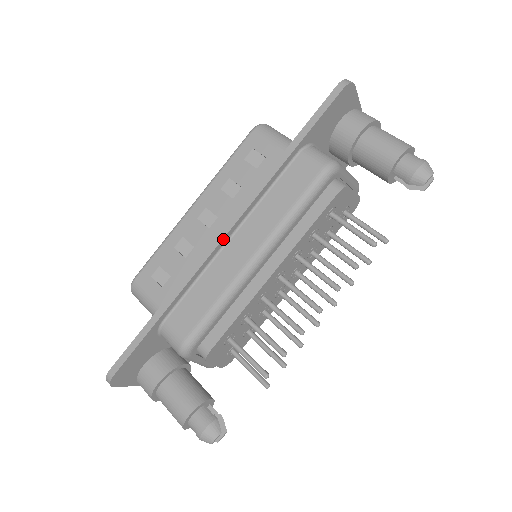
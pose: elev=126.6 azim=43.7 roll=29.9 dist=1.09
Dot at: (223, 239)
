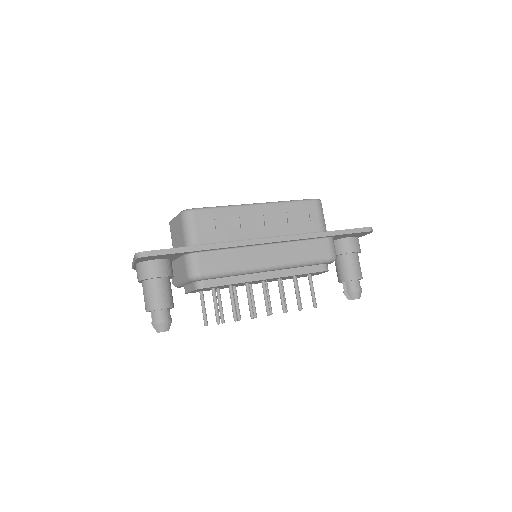
Dot at: (264, 243)
